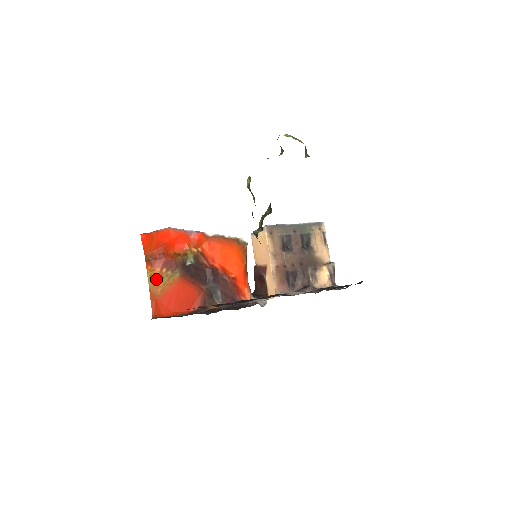
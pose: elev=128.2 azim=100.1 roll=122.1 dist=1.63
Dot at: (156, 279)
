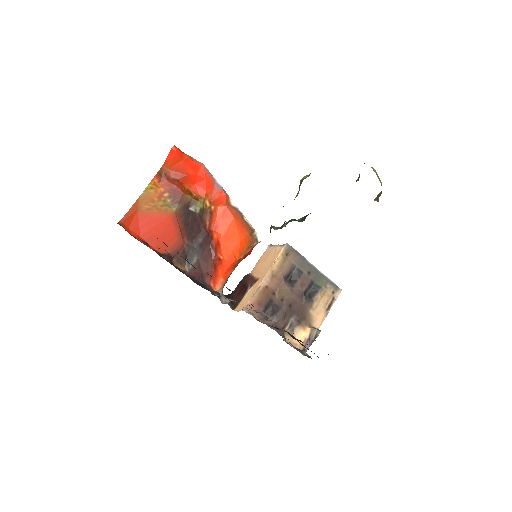
Dot at: (152, 195)
